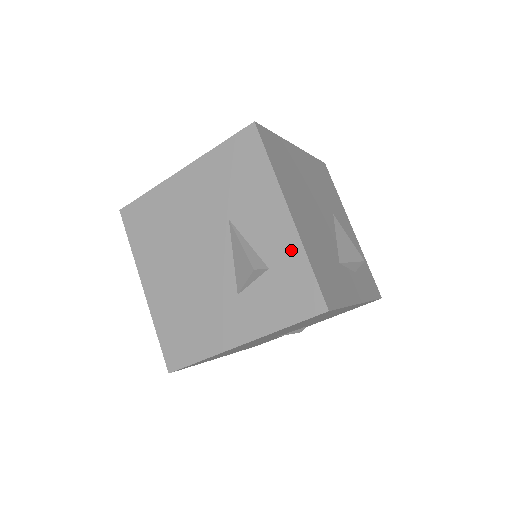
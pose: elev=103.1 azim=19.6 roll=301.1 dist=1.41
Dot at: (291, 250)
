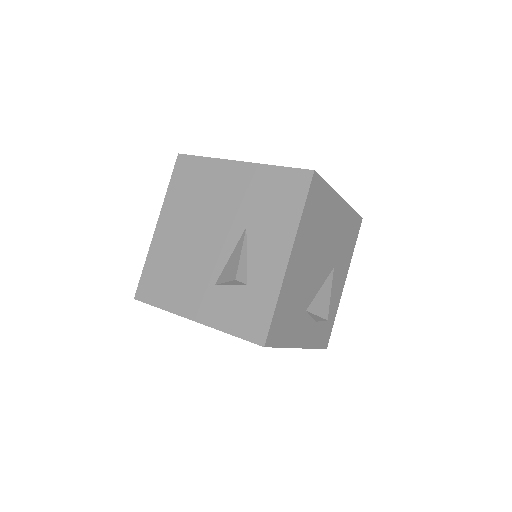
Dot at: (271, 285)
